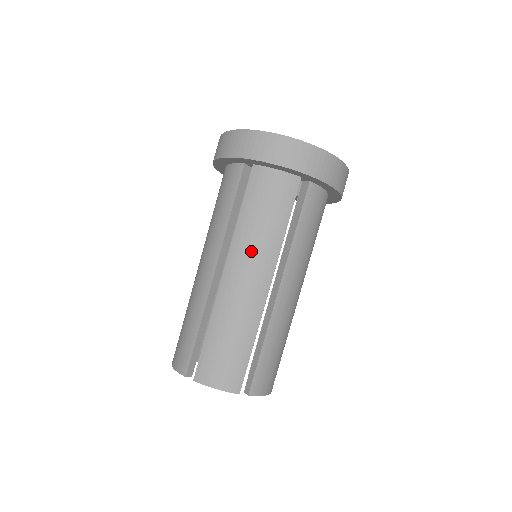
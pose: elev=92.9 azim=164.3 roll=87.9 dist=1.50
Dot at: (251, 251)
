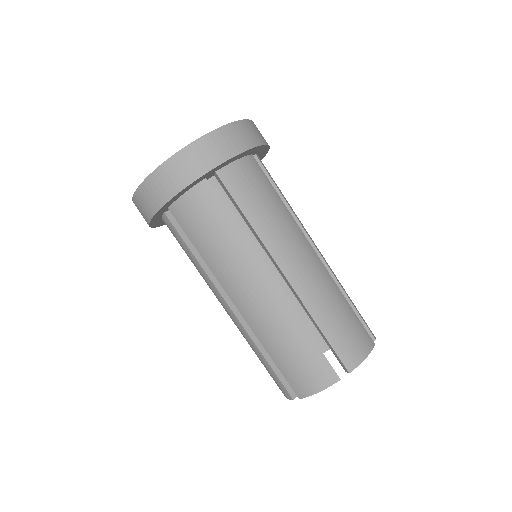
Dot at: (285, 237)
